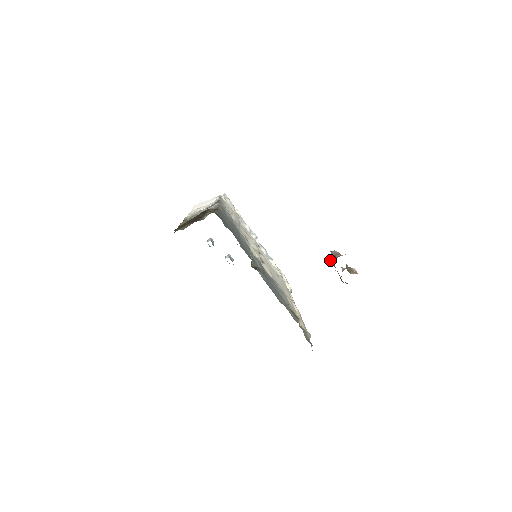
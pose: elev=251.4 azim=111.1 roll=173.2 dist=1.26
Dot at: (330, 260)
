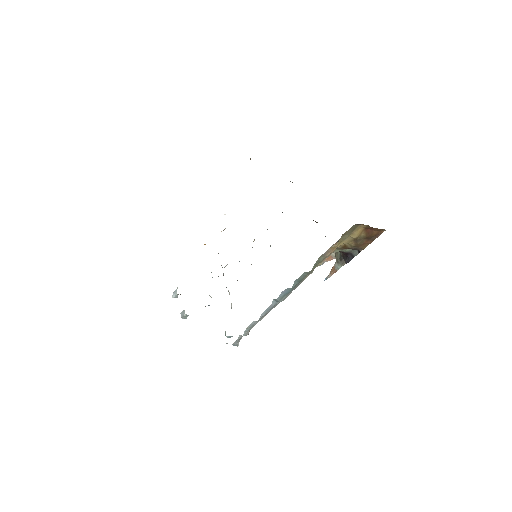
Dot at: occluded
